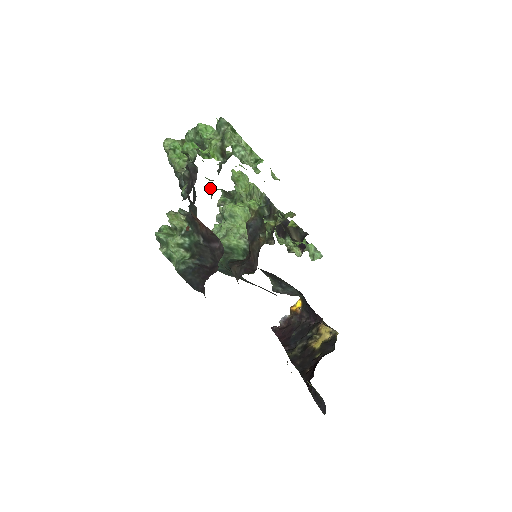
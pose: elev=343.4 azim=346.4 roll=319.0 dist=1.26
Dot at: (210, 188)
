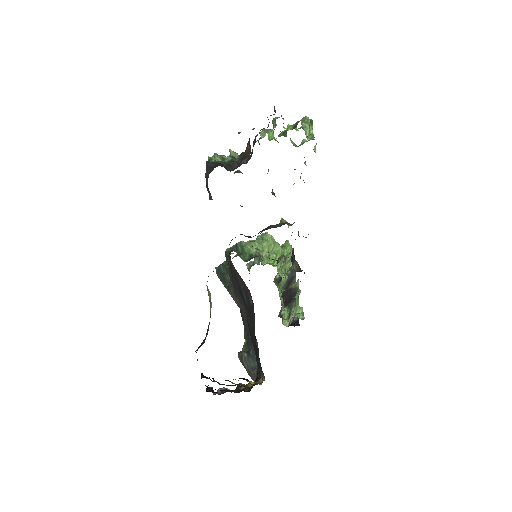
Dot at: occluded
